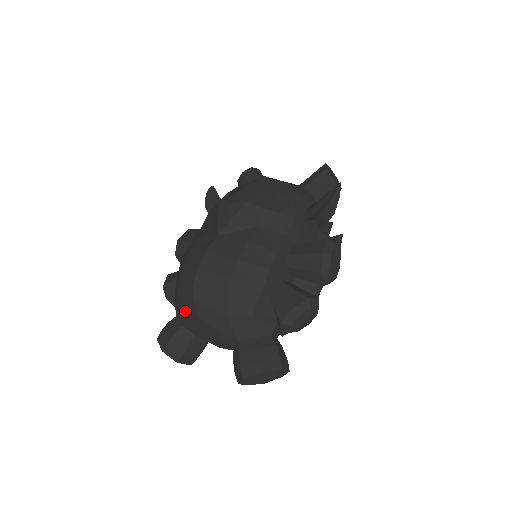
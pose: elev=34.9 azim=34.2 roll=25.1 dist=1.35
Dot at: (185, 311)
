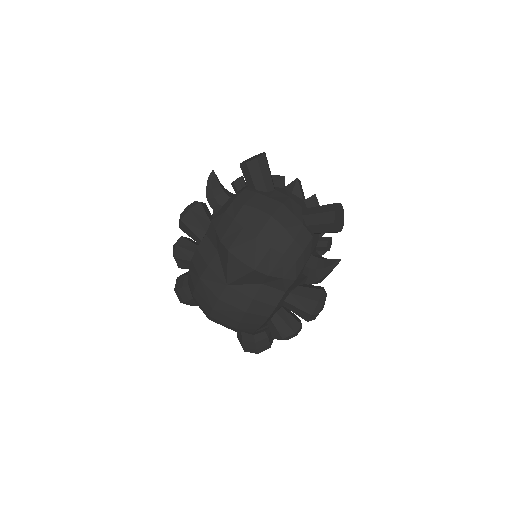
Dot at: occluded
